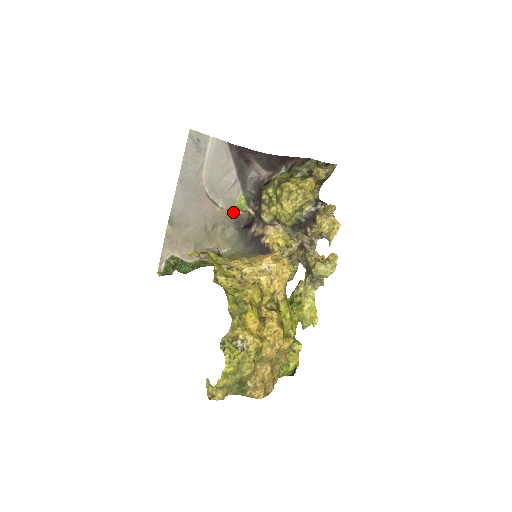
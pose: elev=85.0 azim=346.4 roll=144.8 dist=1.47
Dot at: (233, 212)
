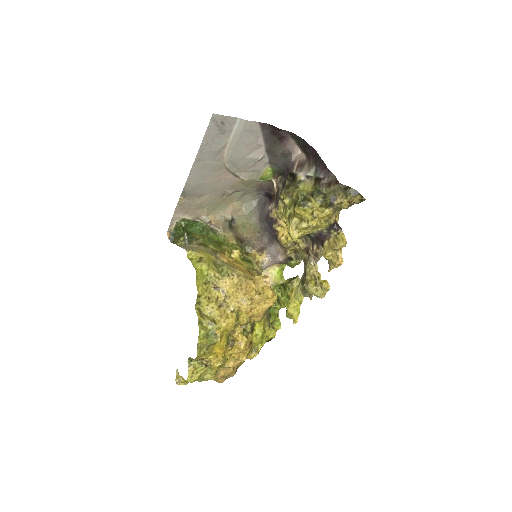
Dot at: (256, 181)
